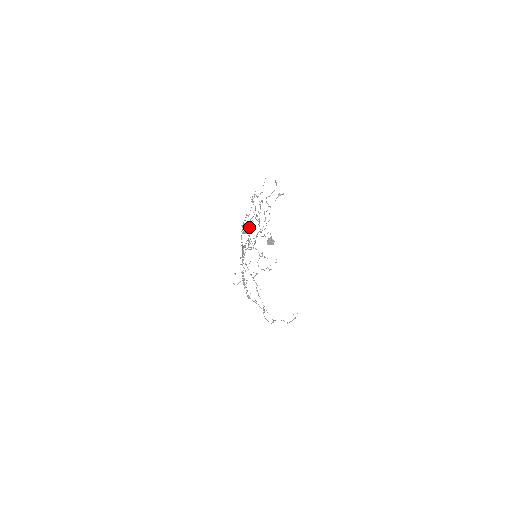
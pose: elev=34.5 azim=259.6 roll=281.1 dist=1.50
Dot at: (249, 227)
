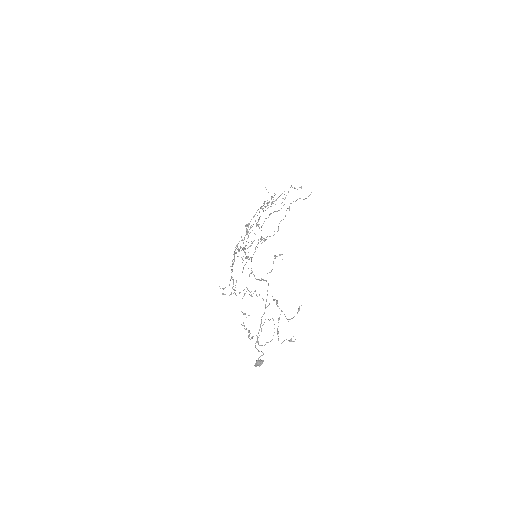
Dot at: (255, 291)
